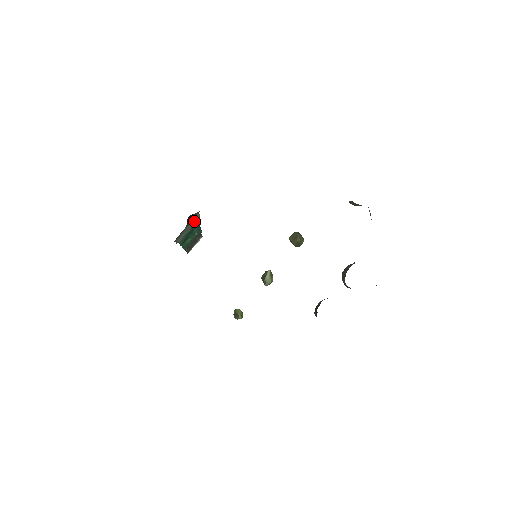
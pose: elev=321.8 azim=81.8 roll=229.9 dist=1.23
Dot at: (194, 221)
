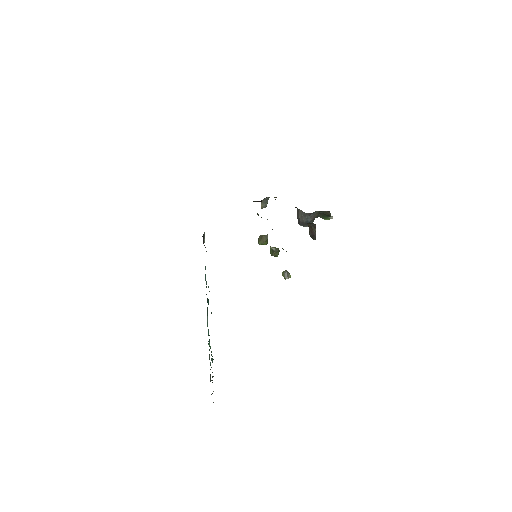
Dot at: occluded
